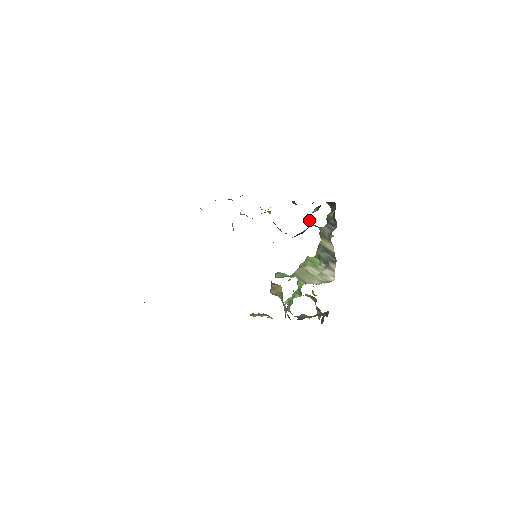
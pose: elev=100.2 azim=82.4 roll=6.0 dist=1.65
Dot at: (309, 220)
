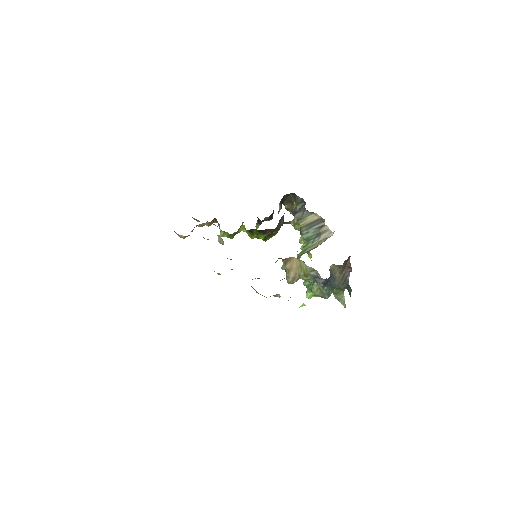
Dot at: occluded
